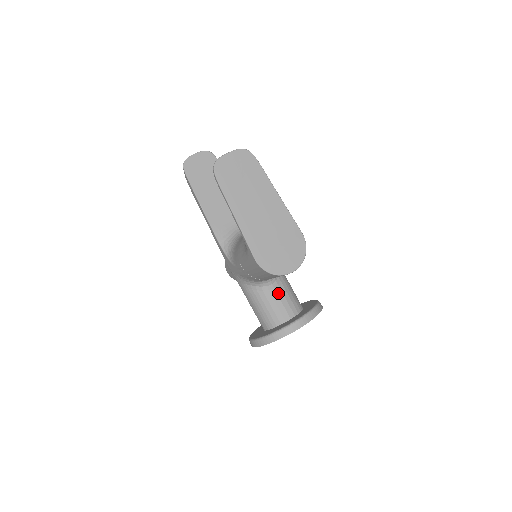
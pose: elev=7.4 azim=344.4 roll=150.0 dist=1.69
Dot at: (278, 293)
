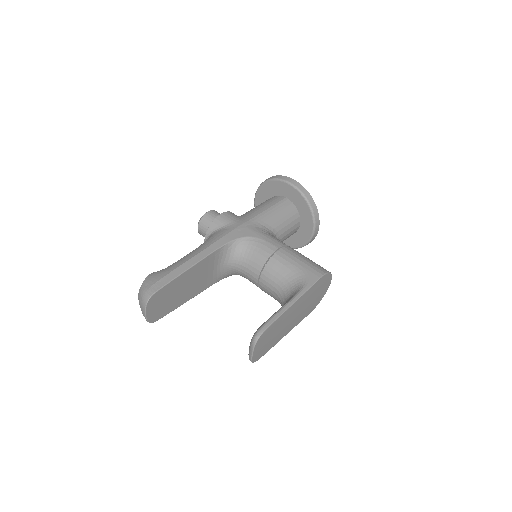
Dot at: (283, 236)
